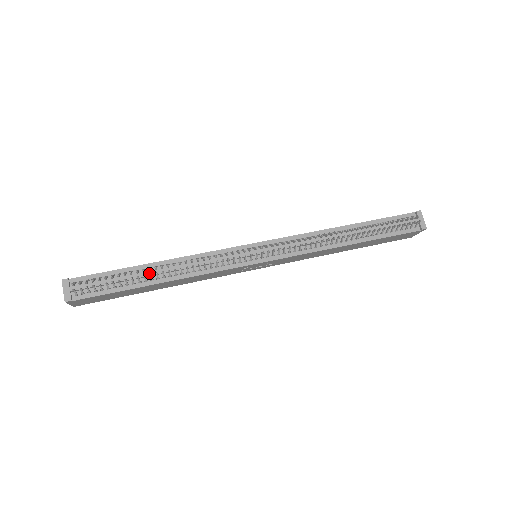
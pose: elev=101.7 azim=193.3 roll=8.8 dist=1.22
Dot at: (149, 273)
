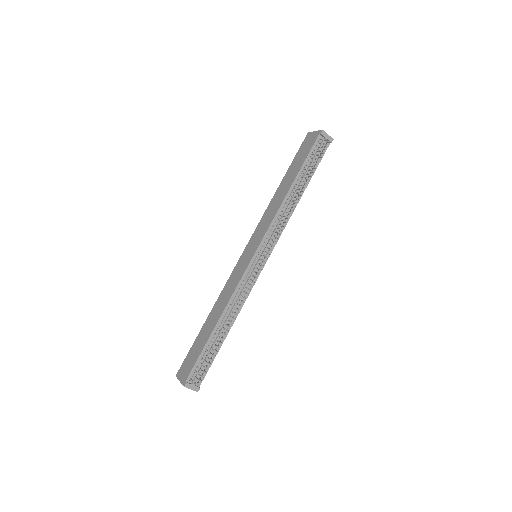
Dot at: (221, 333)
